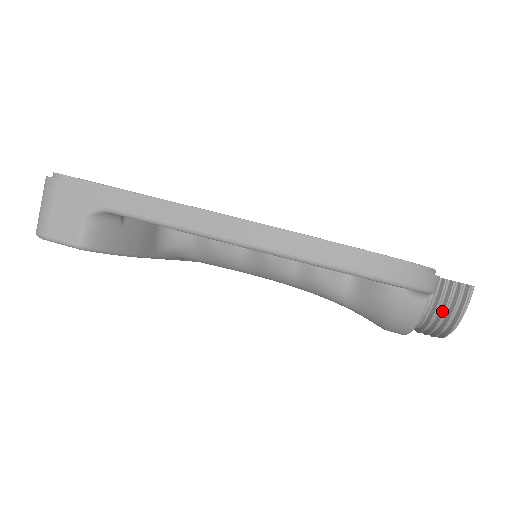
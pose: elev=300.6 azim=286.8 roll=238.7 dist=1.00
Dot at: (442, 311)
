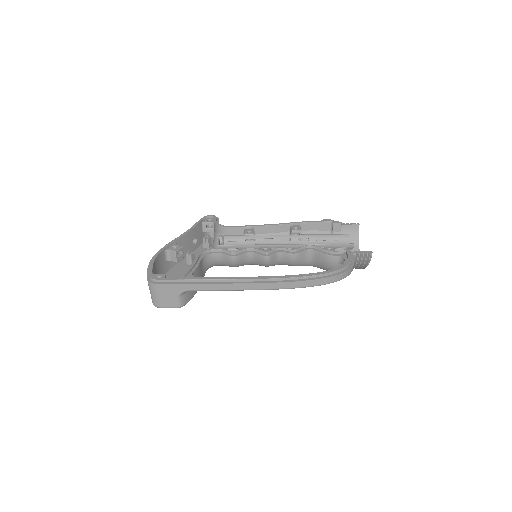
Dot at: (358, 265)
